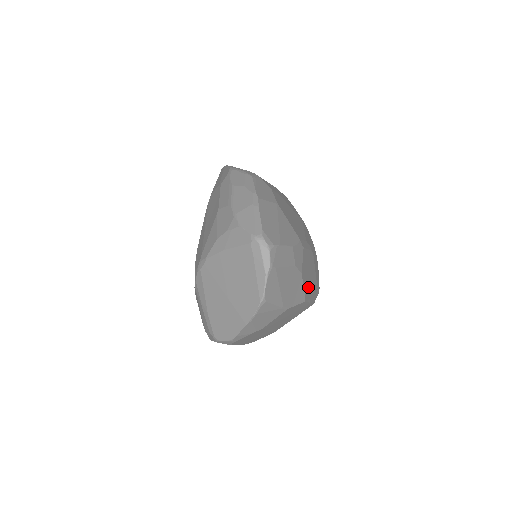
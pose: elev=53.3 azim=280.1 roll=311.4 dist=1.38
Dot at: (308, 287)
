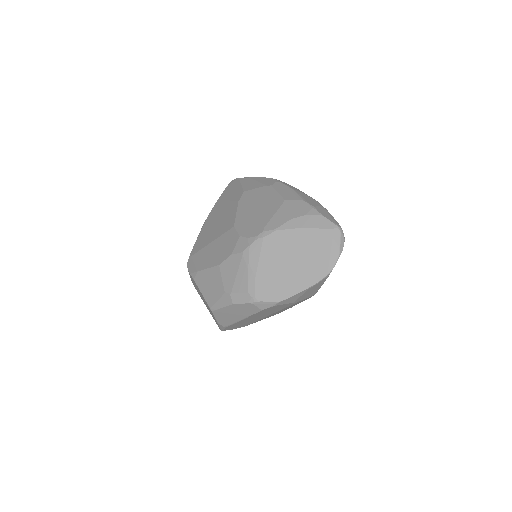
Dot at: occluded
